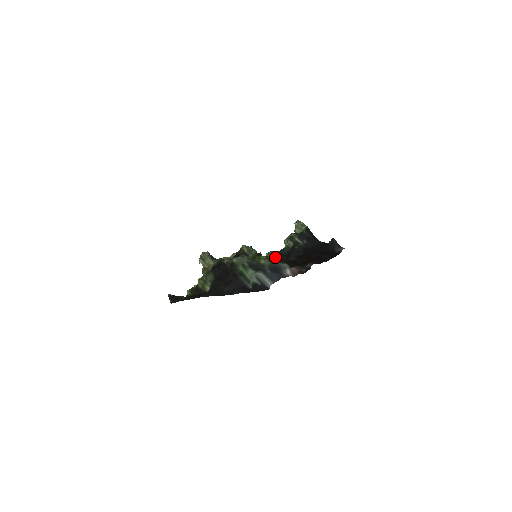
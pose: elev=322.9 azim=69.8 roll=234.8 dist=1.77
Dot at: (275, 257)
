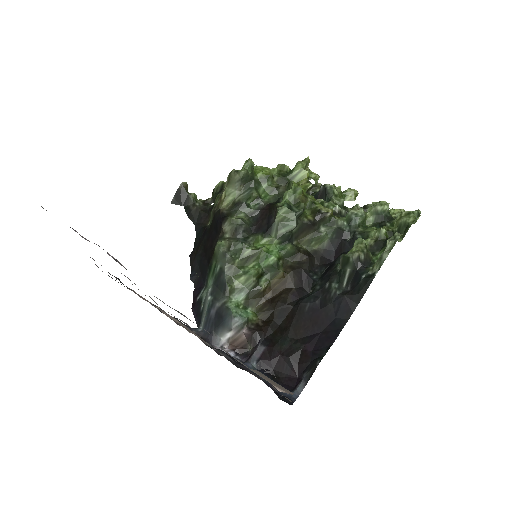
Dot at: (337, 238)
